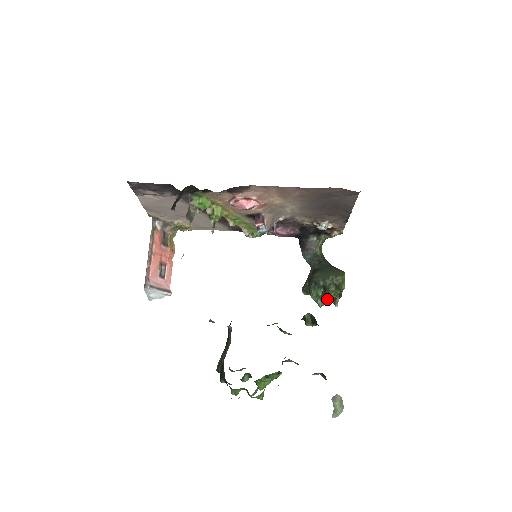
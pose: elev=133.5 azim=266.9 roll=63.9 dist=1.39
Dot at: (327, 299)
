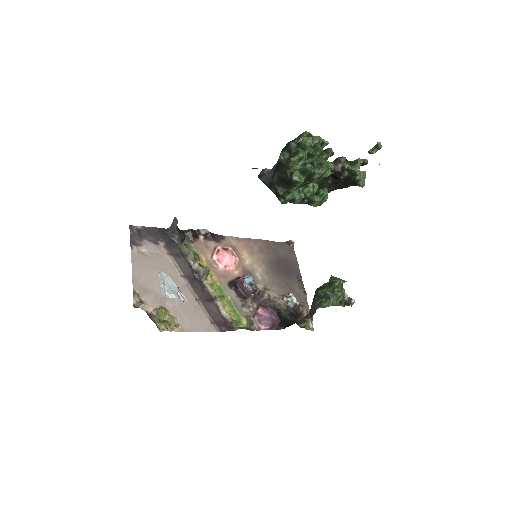
Dot at: occluded
